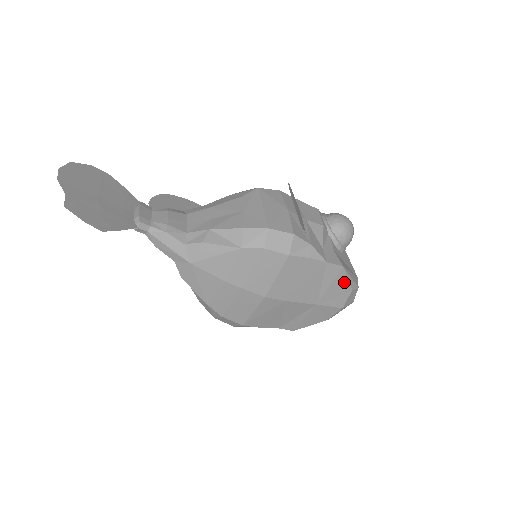
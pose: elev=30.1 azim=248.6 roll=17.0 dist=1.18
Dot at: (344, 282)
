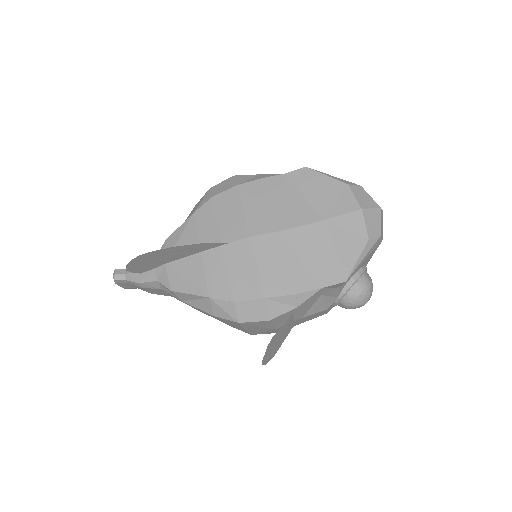
Dot at: (327, 181)
